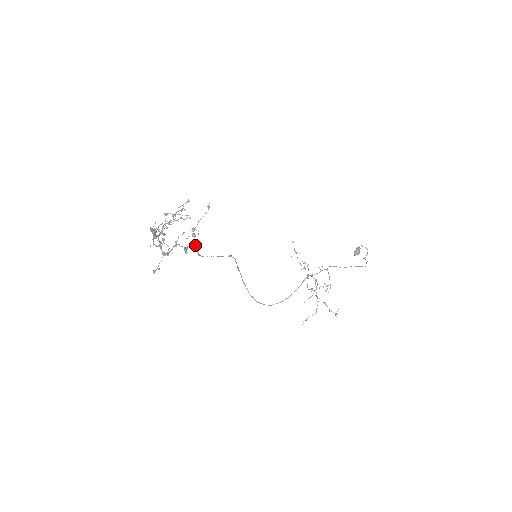
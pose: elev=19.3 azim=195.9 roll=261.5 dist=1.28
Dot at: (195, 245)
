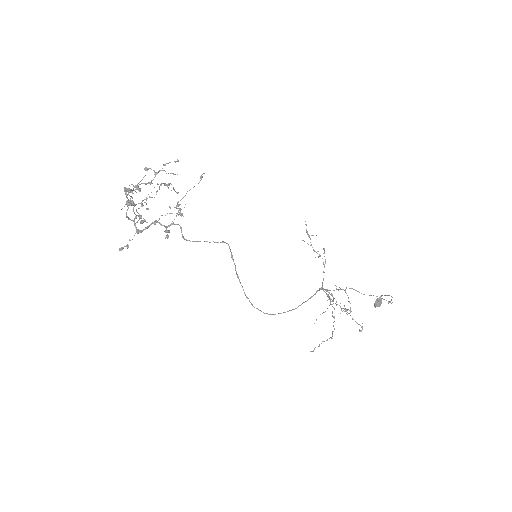
Dot at: (179, 225)
